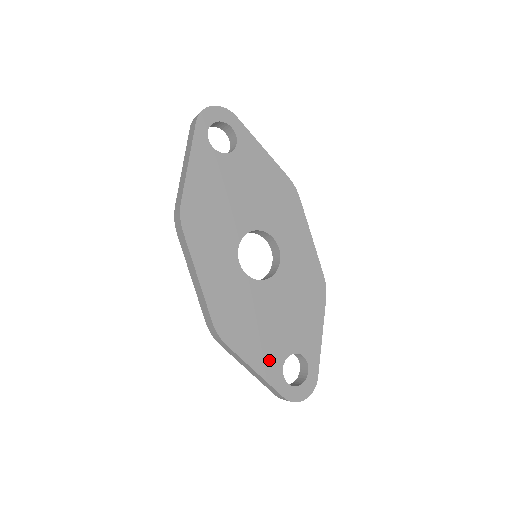
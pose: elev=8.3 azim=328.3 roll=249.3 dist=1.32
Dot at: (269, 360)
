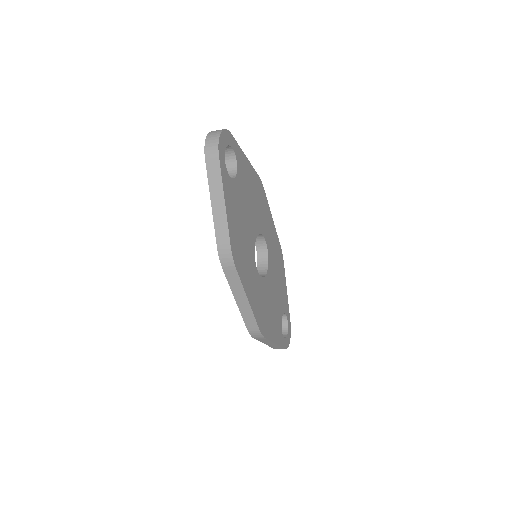
Dot at: (278, 330)
